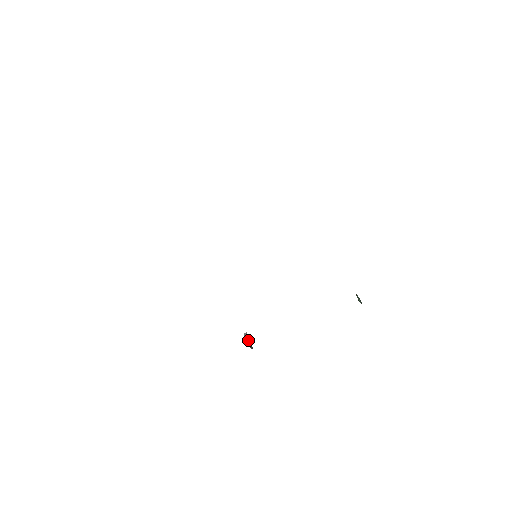
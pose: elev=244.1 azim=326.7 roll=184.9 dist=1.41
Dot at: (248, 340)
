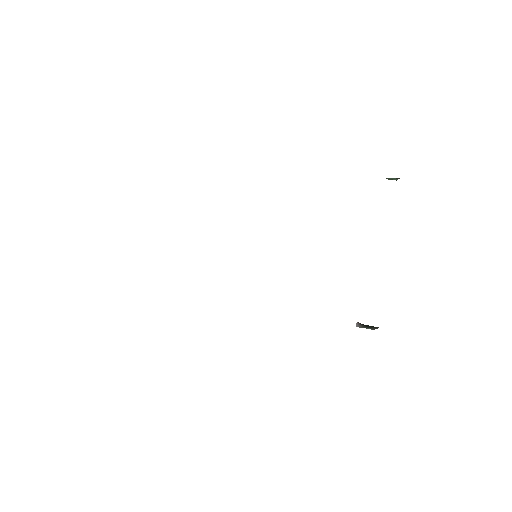
Dot at: (365, 327)
